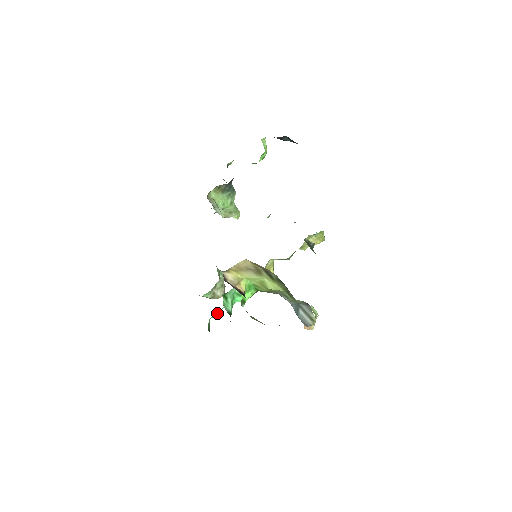
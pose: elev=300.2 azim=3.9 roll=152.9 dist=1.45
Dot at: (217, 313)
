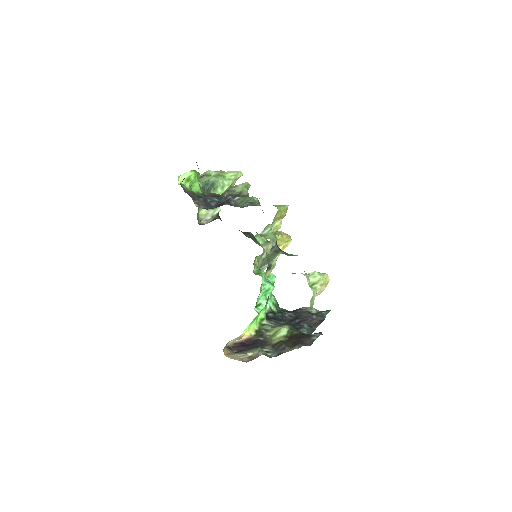
Dot at: occluded
